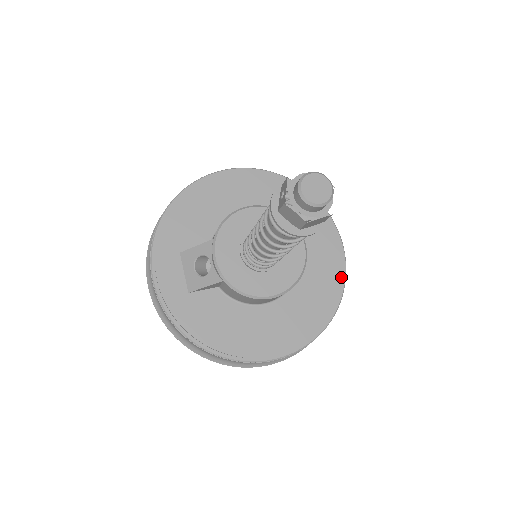
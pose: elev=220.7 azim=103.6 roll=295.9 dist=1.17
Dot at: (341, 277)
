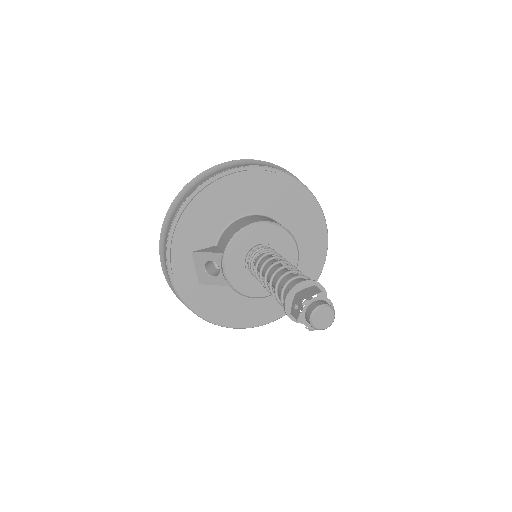
Dot at: (322, 262)
